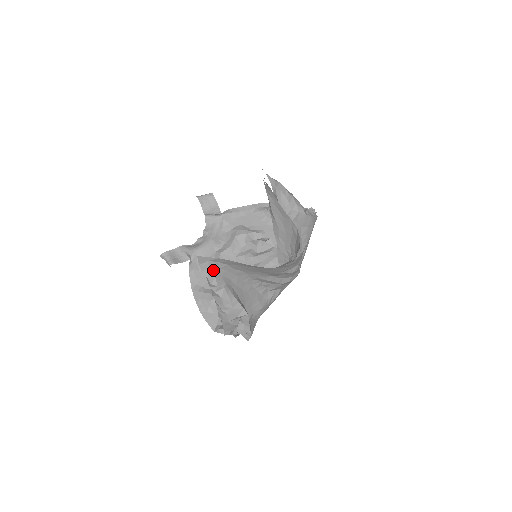
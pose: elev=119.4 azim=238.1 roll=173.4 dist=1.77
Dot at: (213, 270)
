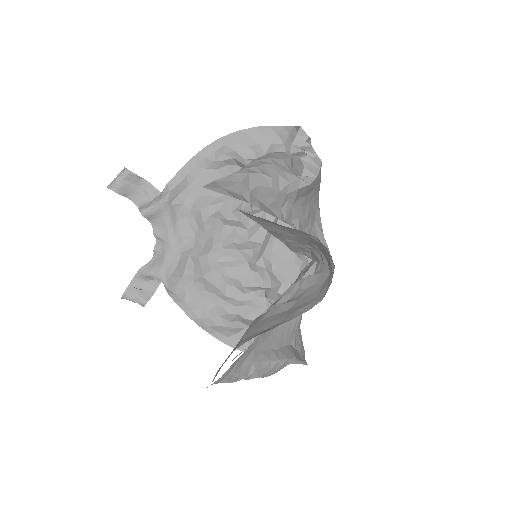
Dot at: (232, 372)
